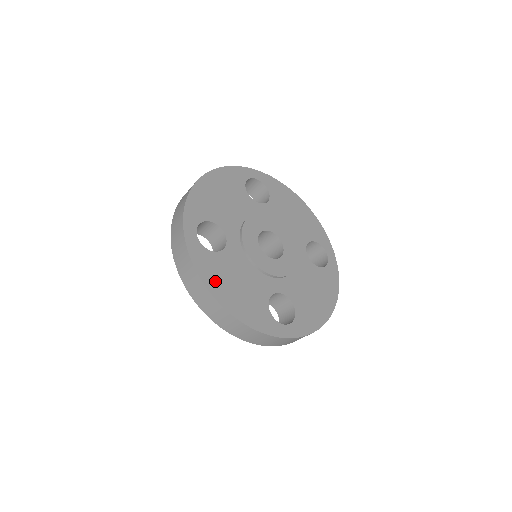
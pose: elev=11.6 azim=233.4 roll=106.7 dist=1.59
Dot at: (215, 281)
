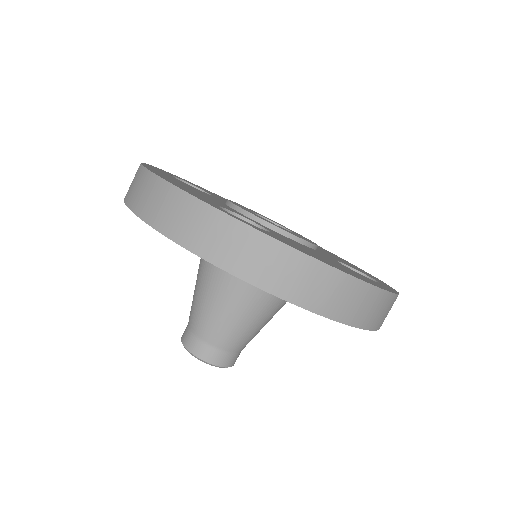
Dot at: (317, 257)
